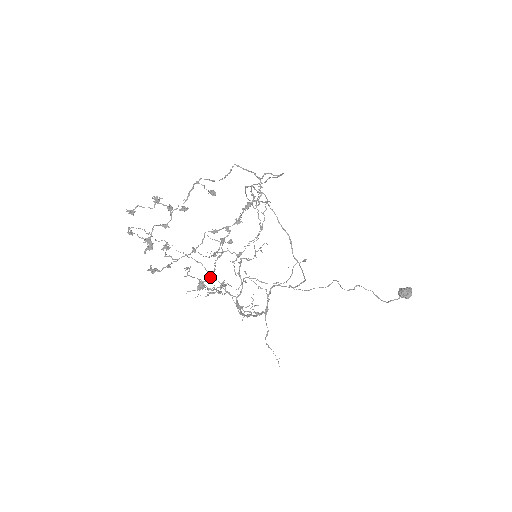
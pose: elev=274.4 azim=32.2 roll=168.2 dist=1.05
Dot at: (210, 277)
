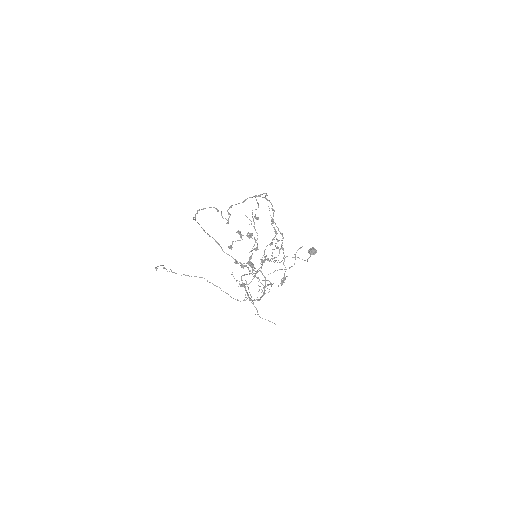
Dot at: occluded
